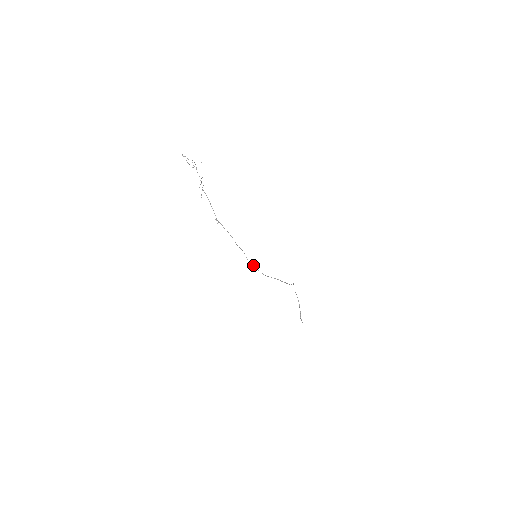
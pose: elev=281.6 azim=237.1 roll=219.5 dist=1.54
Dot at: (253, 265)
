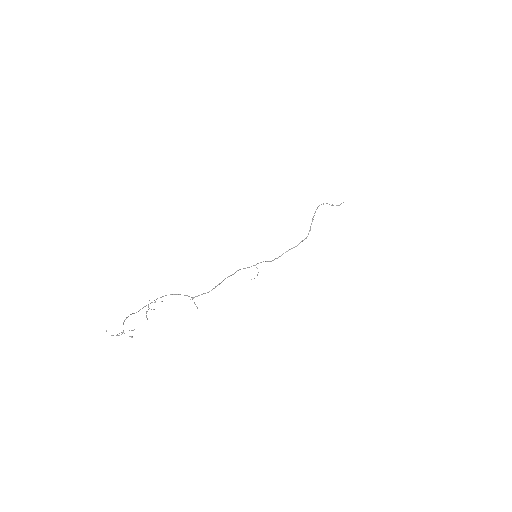
Dot at: (258, 263)
